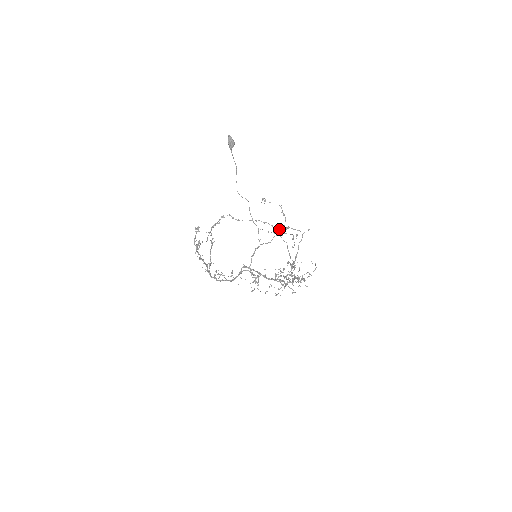
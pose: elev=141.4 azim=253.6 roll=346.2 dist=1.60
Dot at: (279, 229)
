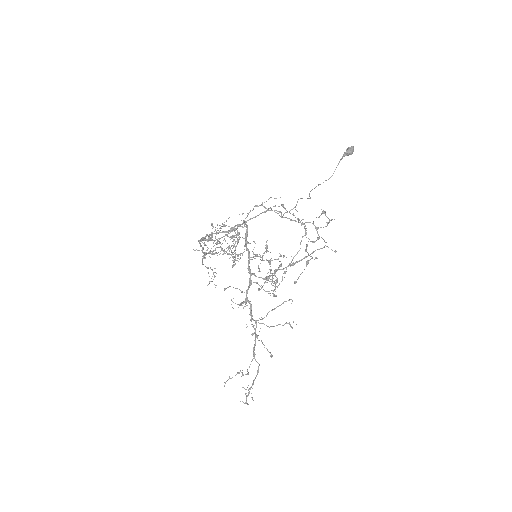
Dot at: (308, 238)
